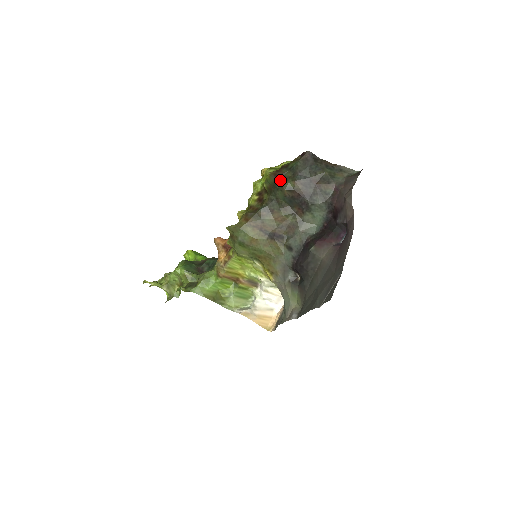
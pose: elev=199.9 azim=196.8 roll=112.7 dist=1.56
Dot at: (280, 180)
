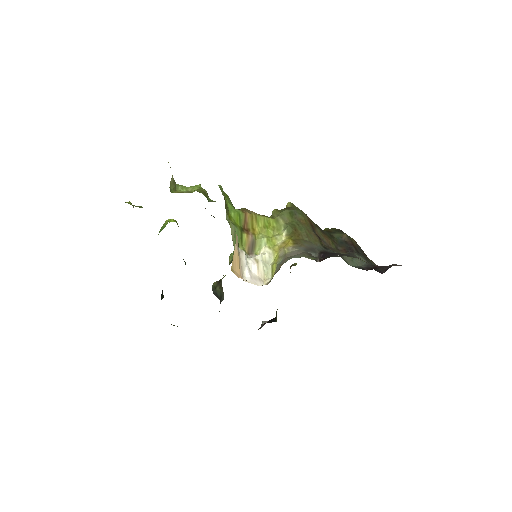
Dot at: (343, 232)
